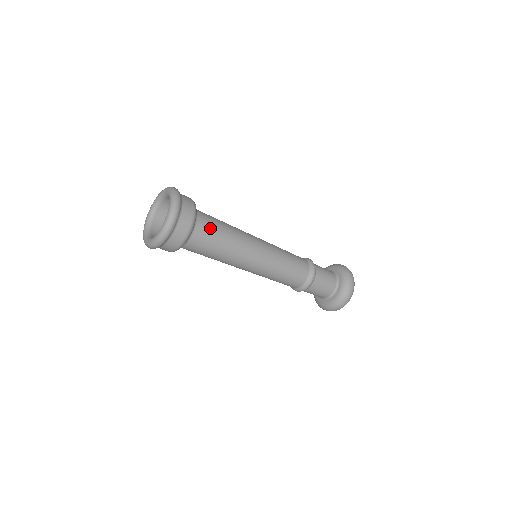
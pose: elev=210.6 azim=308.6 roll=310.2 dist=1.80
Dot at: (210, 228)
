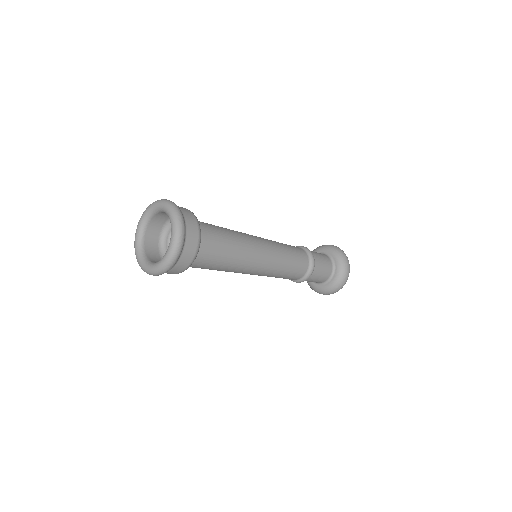
Dot at: (214, 234)
